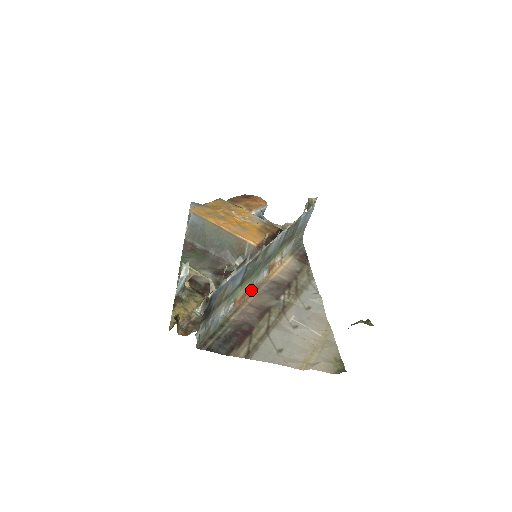
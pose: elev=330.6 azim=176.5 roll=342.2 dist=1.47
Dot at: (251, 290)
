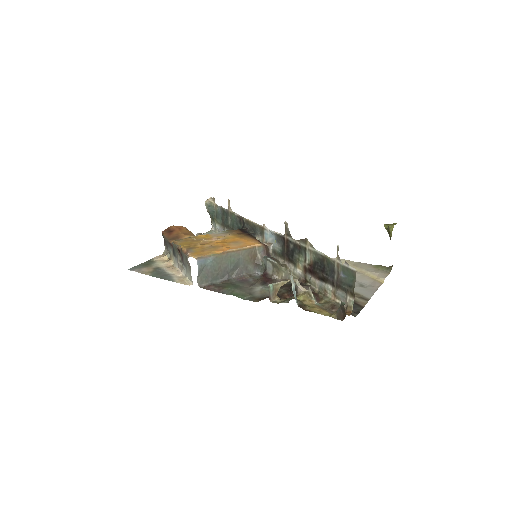
Dot at: occluded
